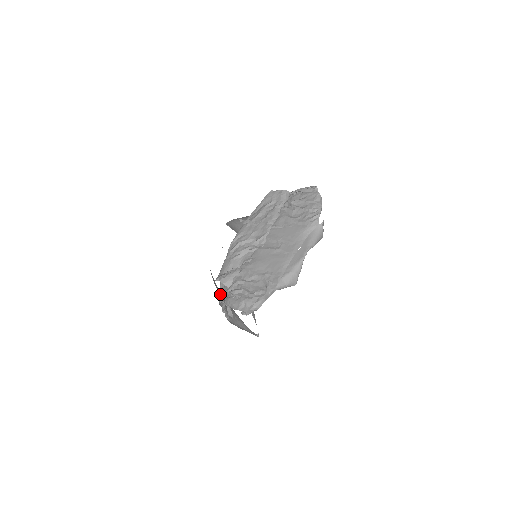
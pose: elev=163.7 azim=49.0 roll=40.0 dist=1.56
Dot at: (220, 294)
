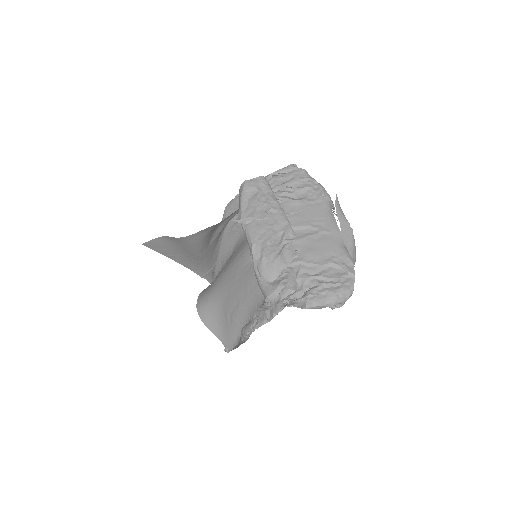
Dot at: (283, 304)
